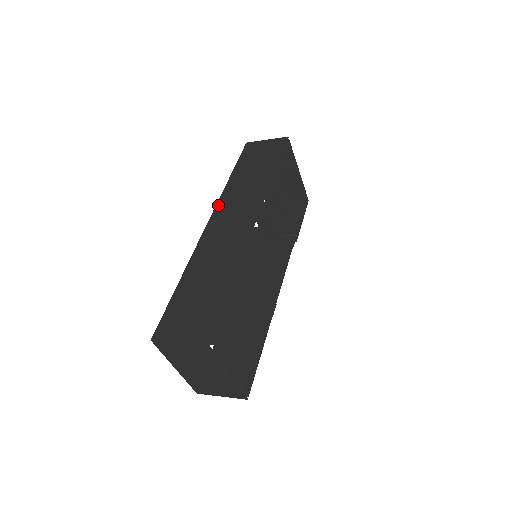
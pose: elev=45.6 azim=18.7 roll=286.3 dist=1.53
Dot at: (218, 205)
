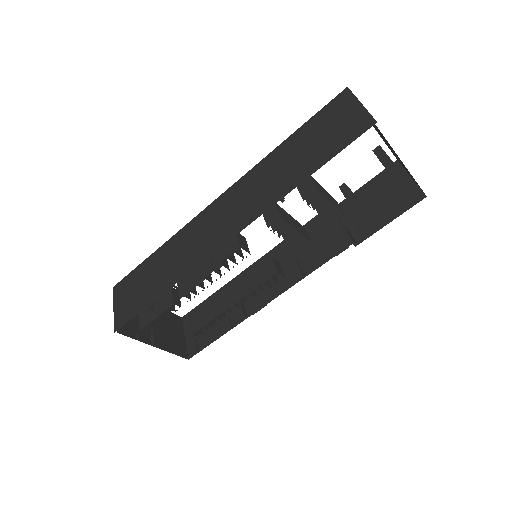
Dot at: (238, 182)
